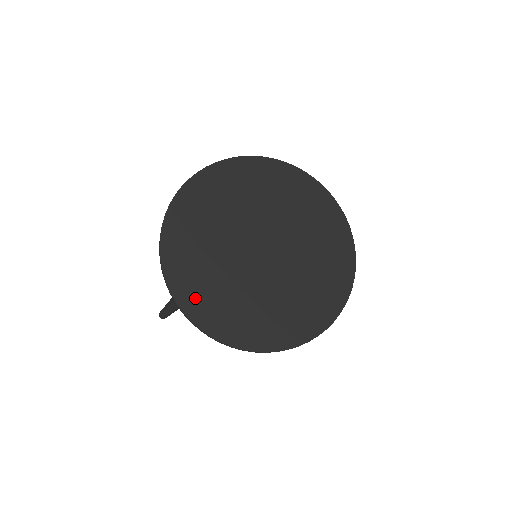
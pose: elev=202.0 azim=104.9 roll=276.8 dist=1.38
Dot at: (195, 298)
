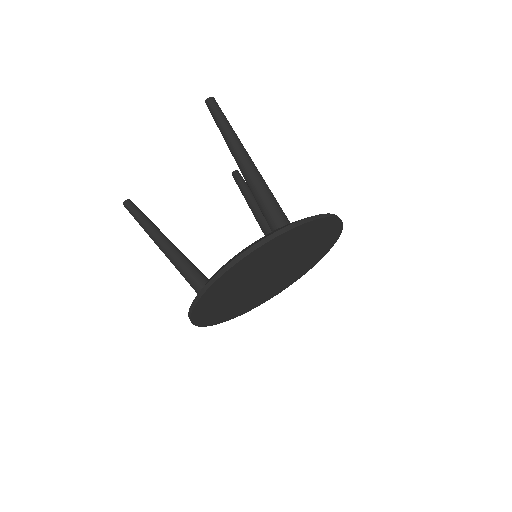
Dot at: (211, 318)
